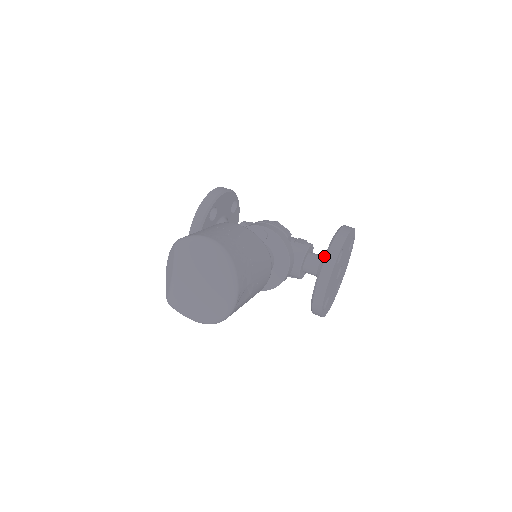
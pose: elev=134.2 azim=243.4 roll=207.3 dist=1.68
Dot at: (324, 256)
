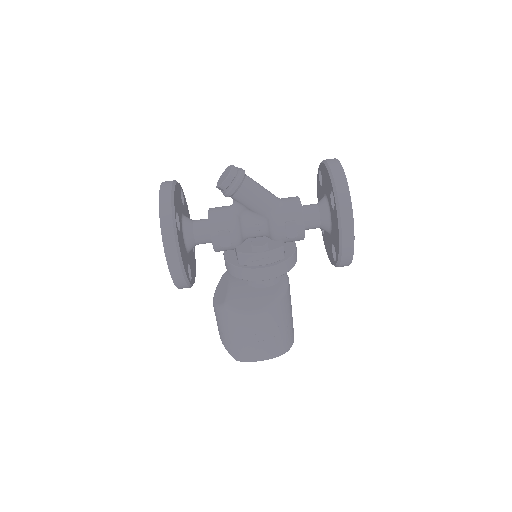
Dot at: occluded
